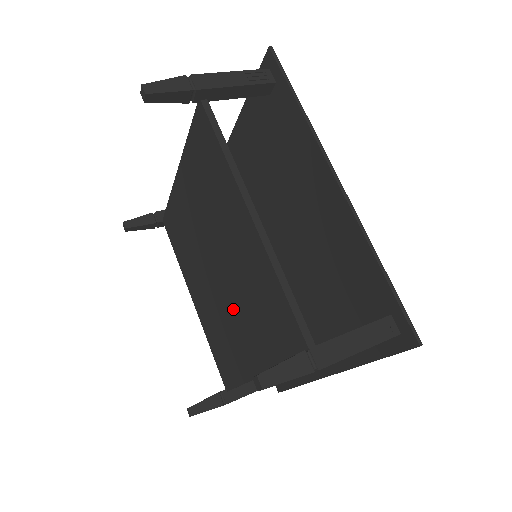
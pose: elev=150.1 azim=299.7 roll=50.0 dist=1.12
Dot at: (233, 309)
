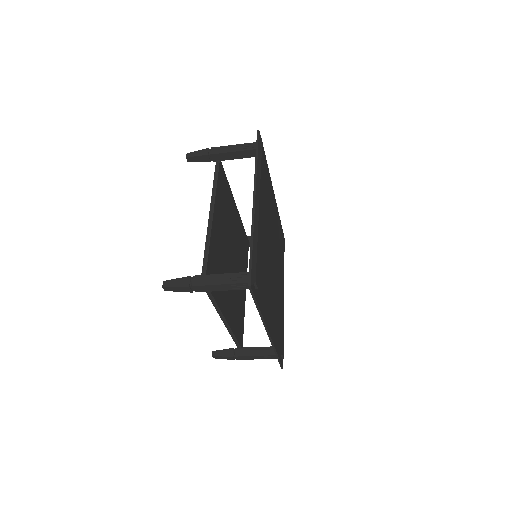
Dot at: occluded
